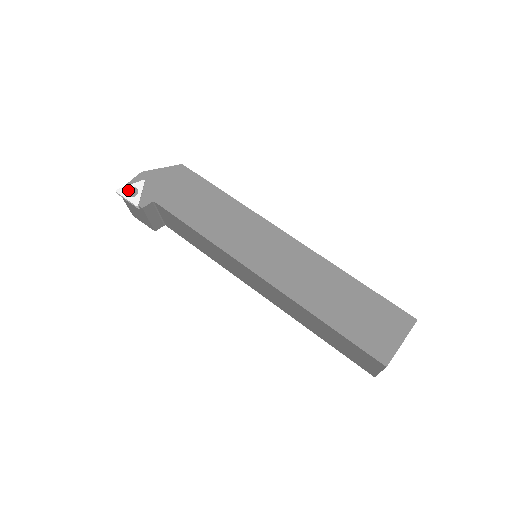
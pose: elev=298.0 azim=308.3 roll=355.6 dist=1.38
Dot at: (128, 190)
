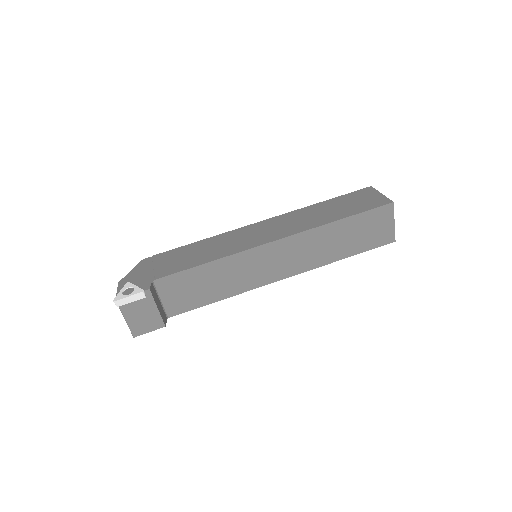
Dot at: (123, 294)
